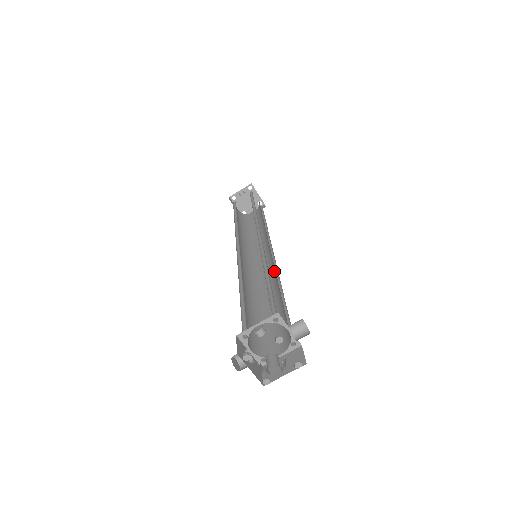
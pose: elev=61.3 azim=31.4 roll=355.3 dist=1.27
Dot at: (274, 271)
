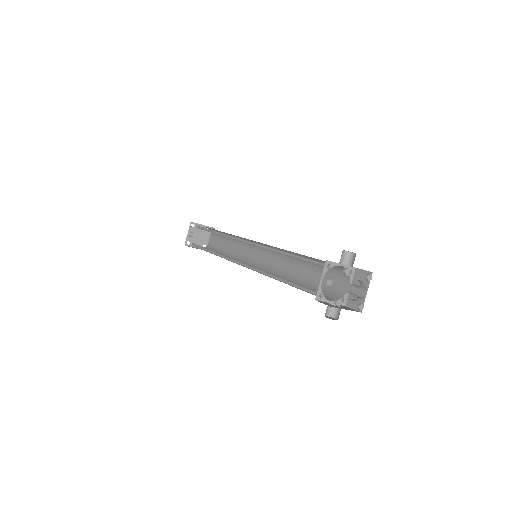
Dot at: occluded
